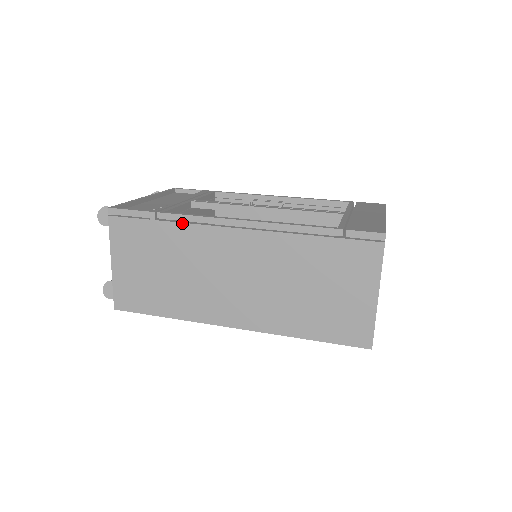
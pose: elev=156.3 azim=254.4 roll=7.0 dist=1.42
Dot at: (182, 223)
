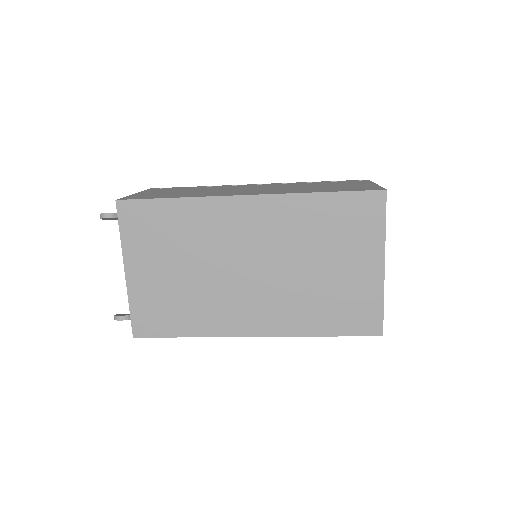
Dot at: occluded
